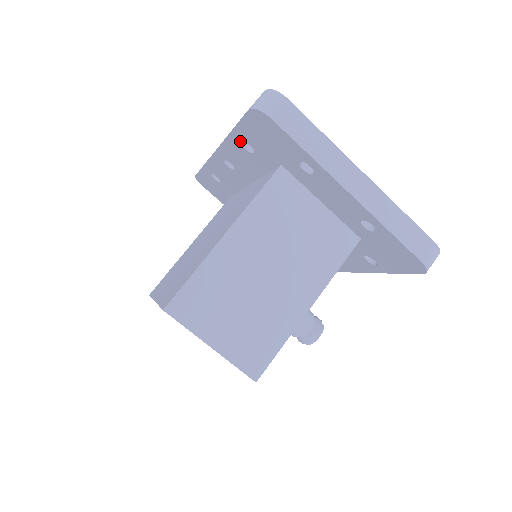
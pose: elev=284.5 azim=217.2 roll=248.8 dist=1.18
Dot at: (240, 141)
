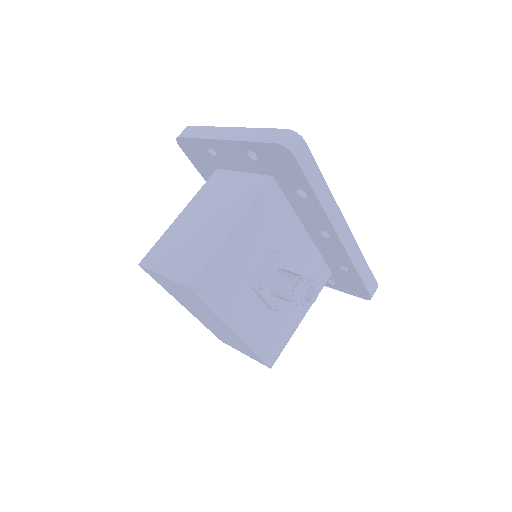
Dot at: occluded
